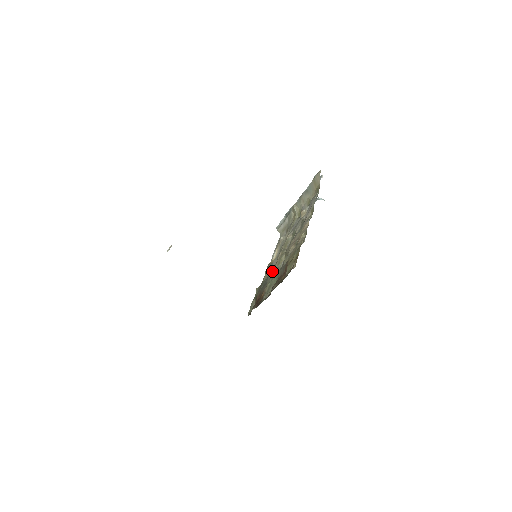
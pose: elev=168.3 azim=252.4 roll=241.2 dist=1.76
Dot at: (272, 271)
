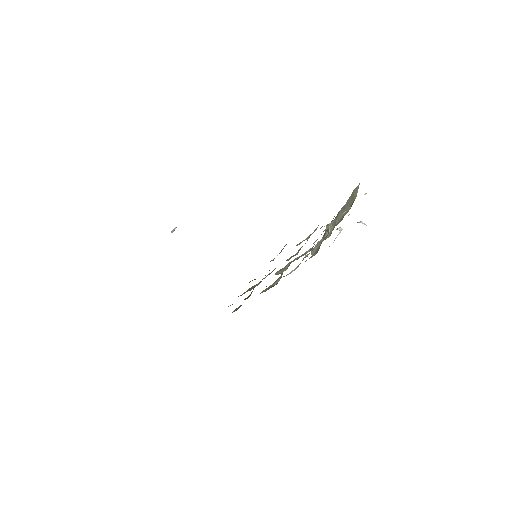
Dot at: occluded
